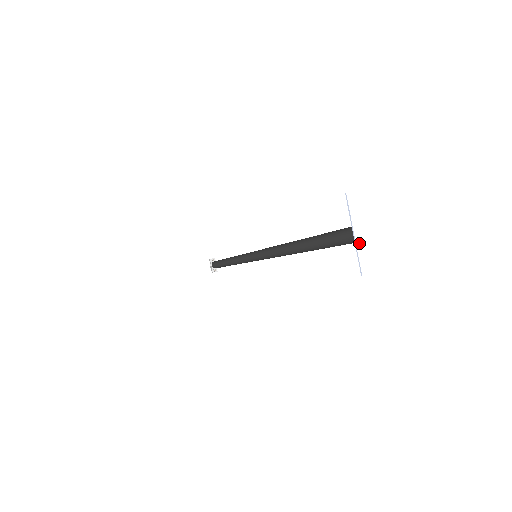
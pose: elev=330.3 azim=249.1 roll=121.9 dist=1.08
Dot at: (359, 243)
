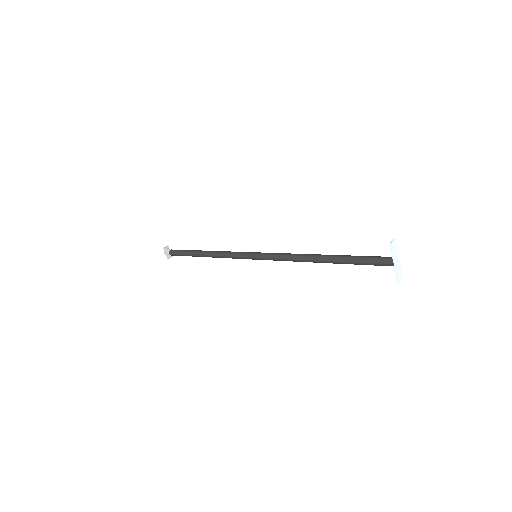
Dot at: (397, 268)
